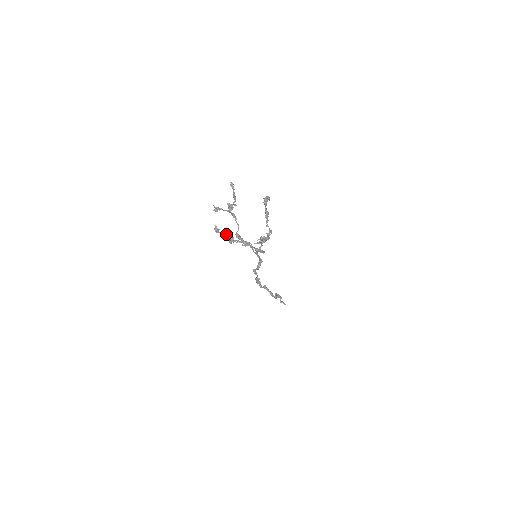
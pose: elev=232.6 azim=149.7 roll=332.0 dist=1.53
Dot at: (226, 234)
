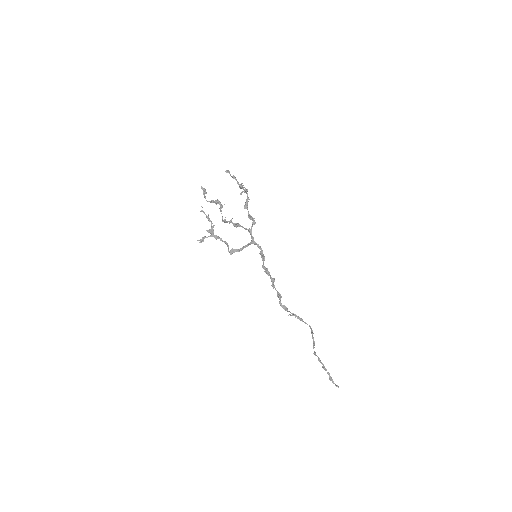
Dot at: (214, 201)
